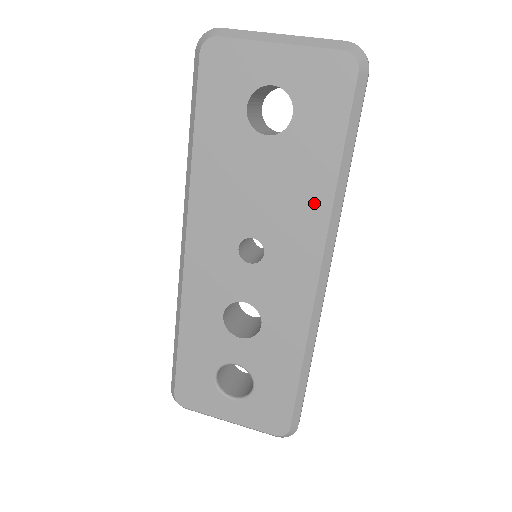
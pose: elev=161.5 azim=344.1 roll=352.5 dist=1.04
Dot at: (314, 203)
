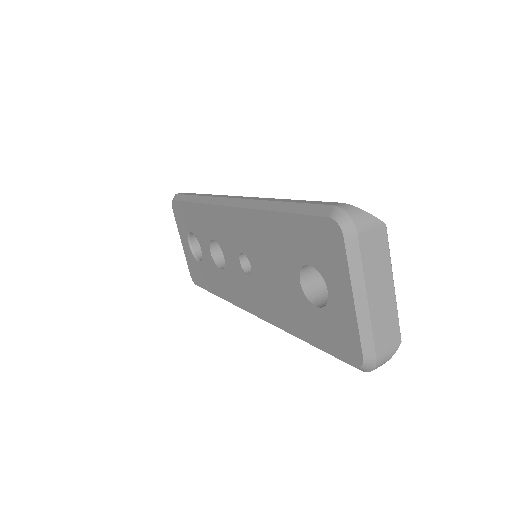
Dot at: (281, 317)
